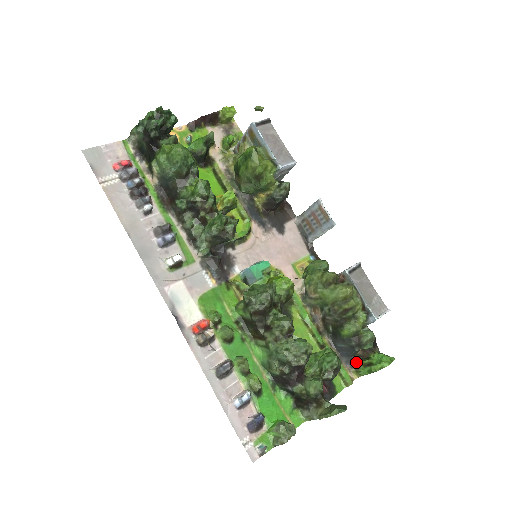
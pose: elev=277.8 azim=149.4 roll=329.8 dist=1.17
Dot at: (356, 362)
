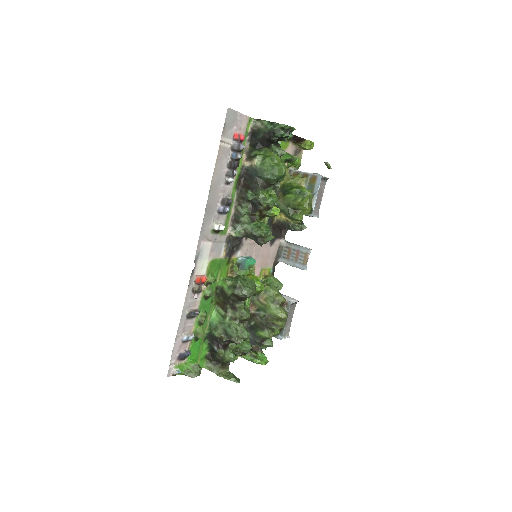
Dot at: occluded
